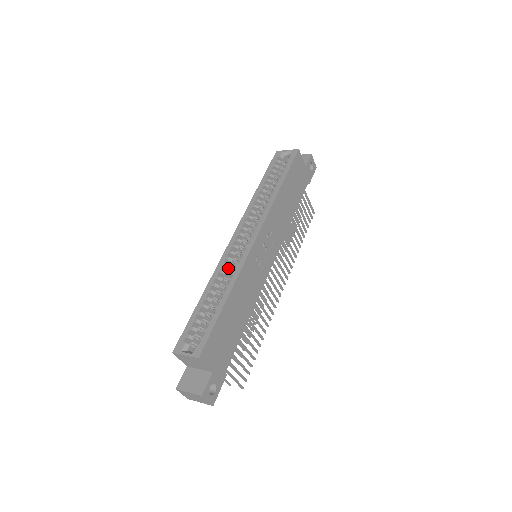
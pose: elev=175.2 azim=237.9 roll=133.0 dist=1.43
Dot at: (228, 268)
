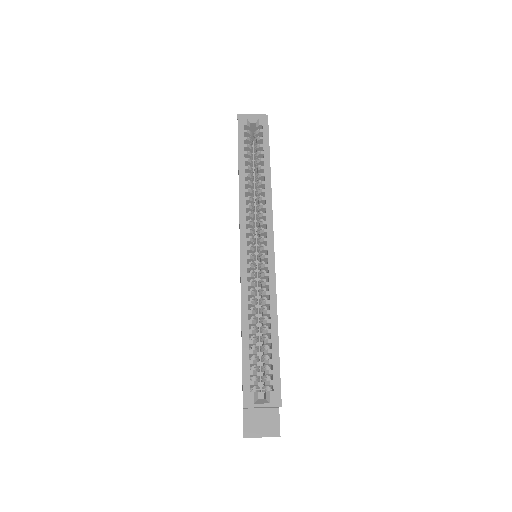
Dot at: (254, 286)
